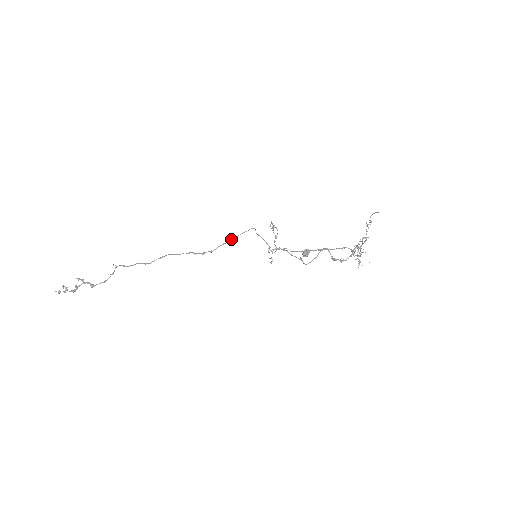
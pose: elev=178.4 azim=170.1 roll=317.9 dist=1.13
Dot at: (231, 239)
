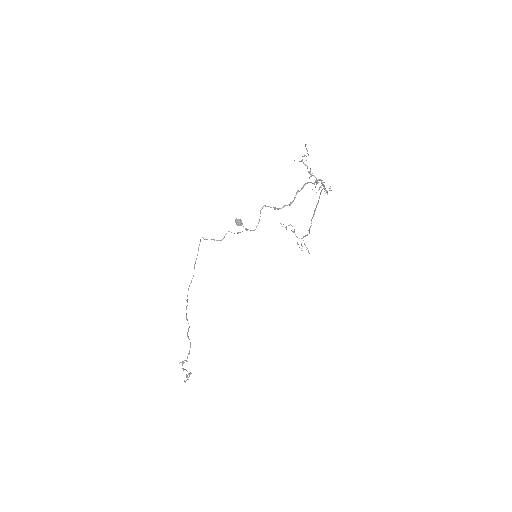
Dot at: occluded
